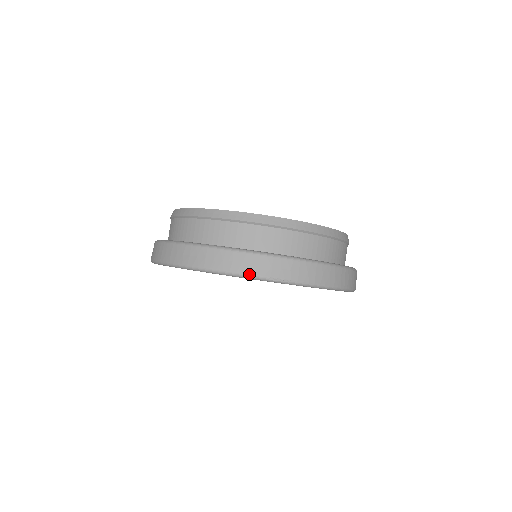
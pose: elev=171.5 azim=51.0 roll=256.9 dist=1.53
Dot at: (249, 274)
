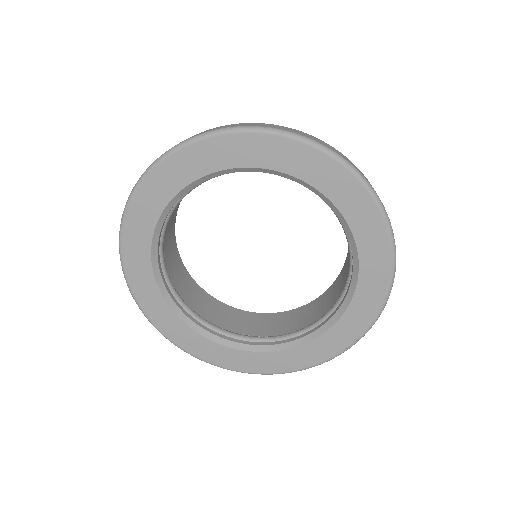
Dot at: (342, 156)
